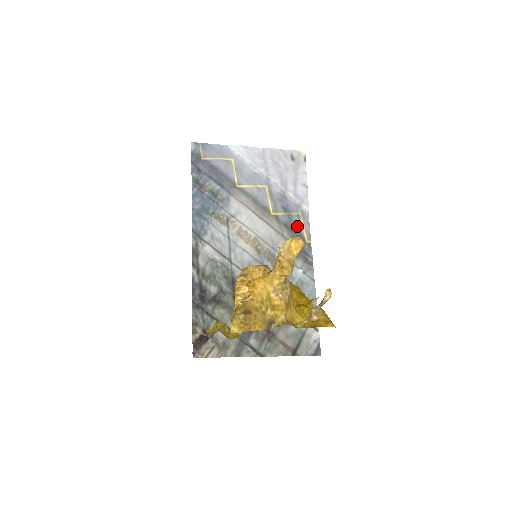
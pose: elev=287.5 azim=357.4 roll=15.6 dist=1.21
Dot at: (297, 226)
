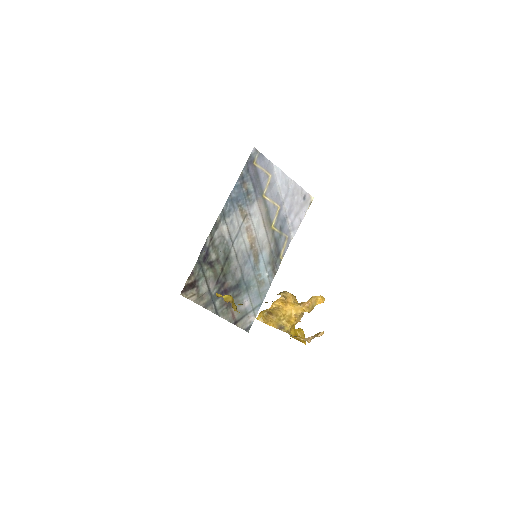
Dot at: (281, 244)
